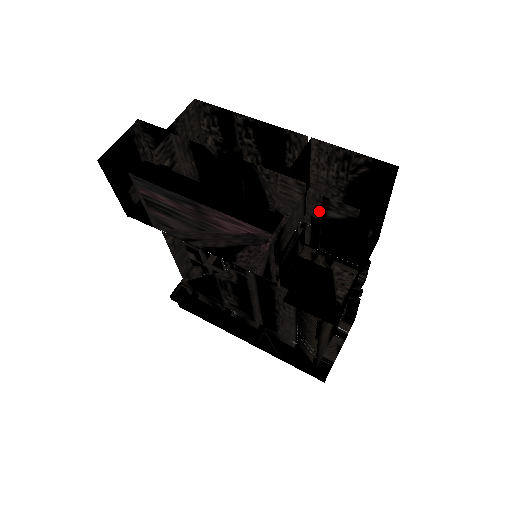
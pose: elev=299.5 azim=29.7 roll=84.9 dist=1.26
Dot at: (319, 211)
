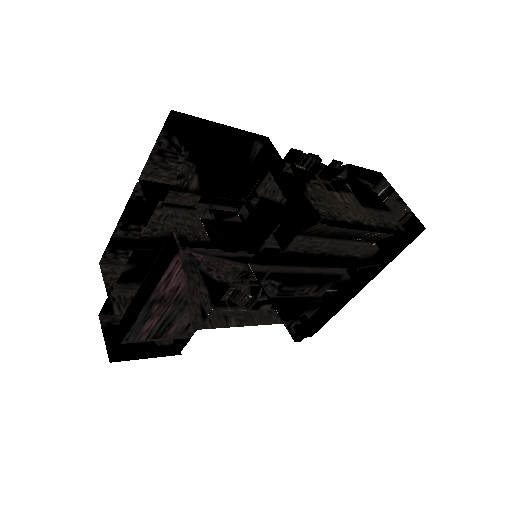
Dot at: (190, 196)
